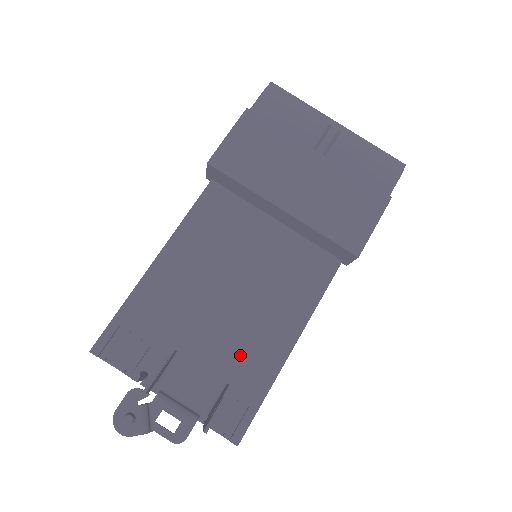
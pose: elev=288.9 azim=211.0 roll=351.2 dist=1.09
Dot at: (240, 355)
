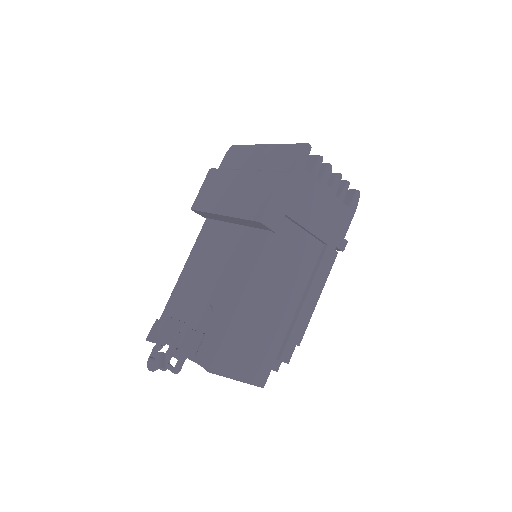
Dot at: (213, 315)
